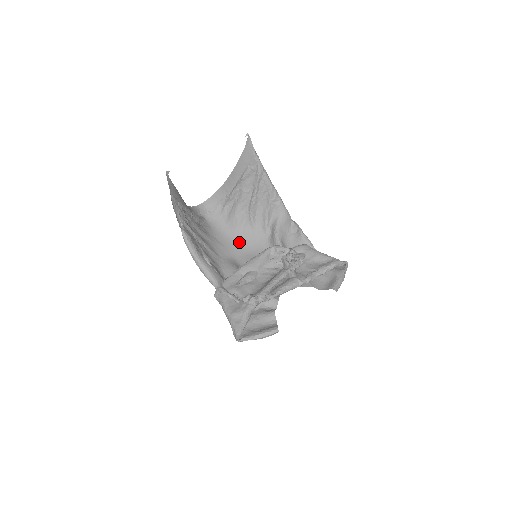
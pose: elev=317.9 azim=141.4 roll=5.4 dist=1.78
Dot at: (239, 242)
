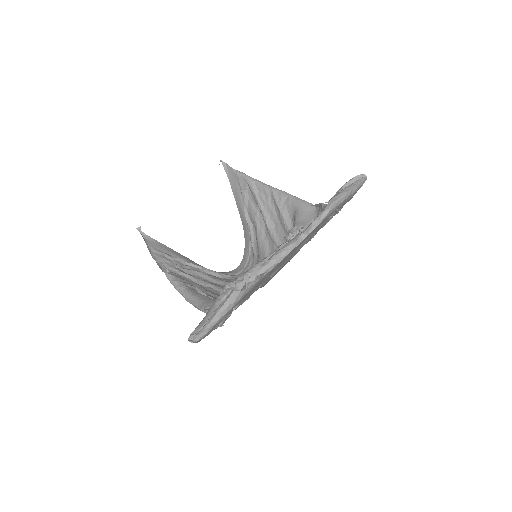
Dot at: occluded
